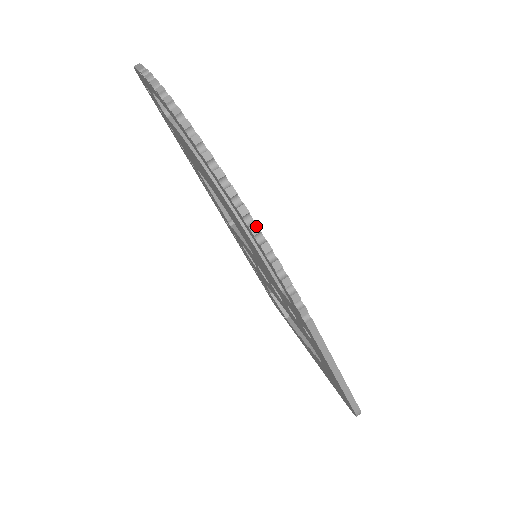
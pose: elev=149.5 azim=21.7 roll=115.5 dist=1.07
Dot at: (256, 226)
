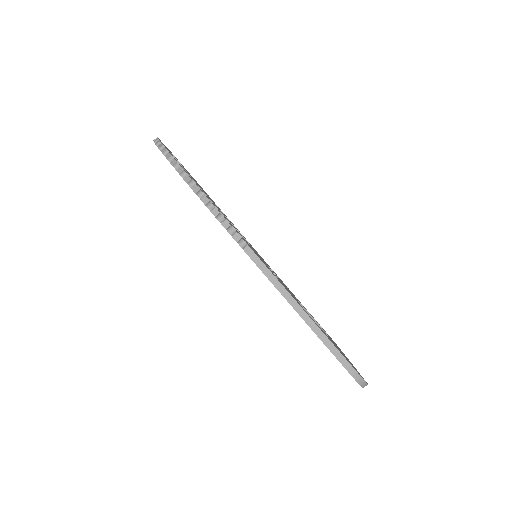
Dot at: (188, 177)
